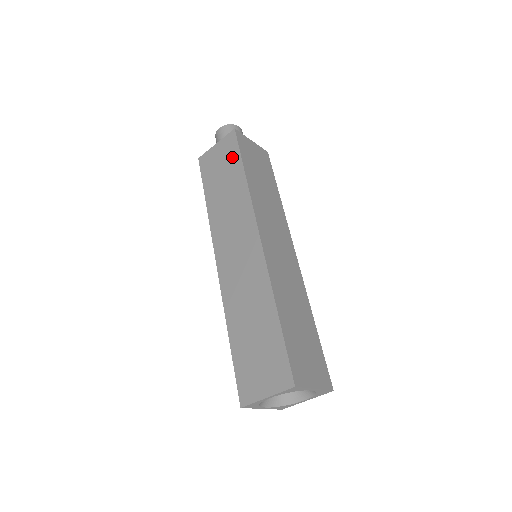
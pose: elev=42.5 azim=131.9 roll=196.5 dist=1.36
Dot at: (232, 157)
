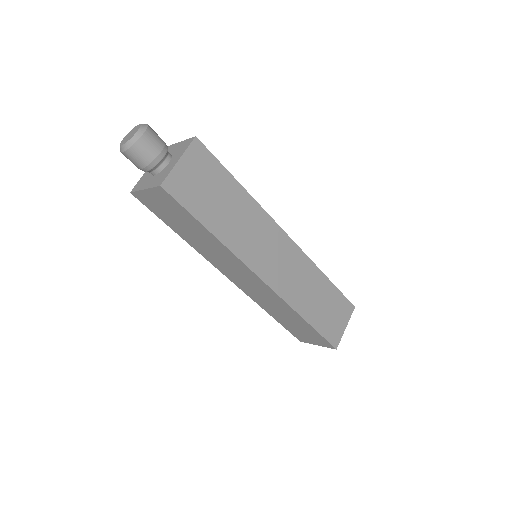
Dot at: (182, 213)
